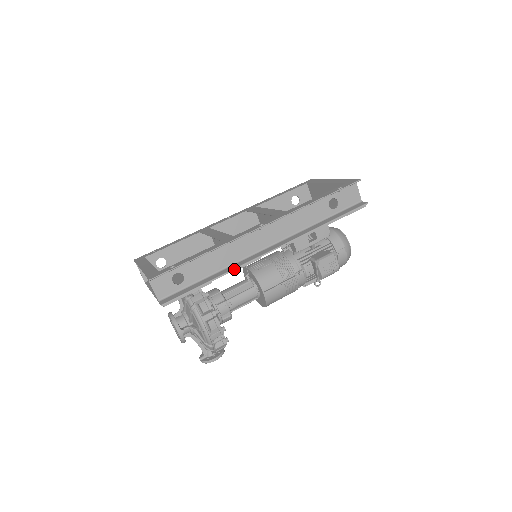
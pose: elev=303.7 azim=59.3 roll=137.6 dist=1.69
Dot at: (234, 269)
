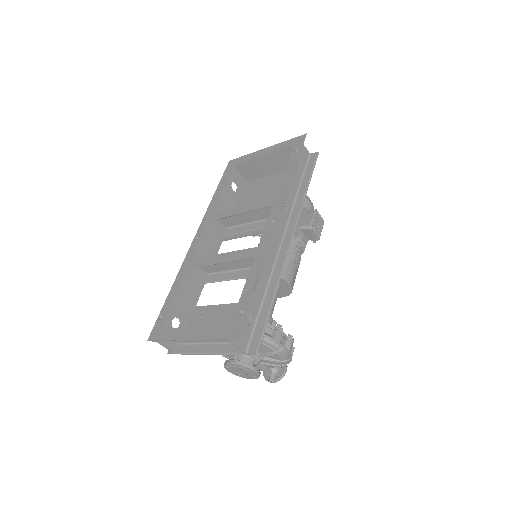
Dot at: (280, 276)
